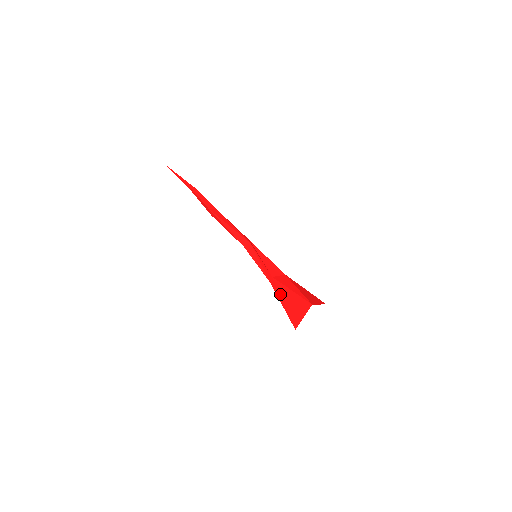
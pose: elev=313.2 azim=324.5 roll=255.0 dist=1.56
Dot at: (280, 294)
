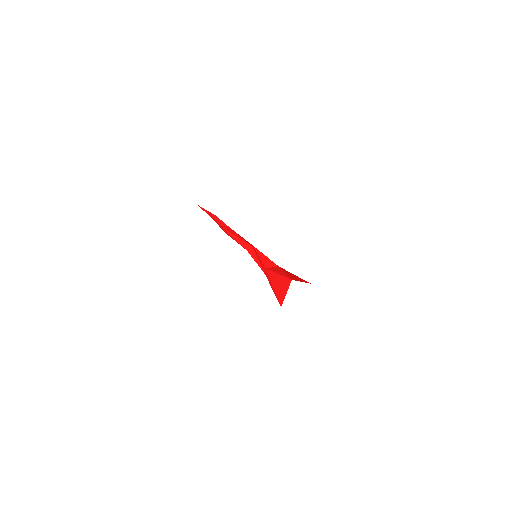
Dot at: (271, 281)
